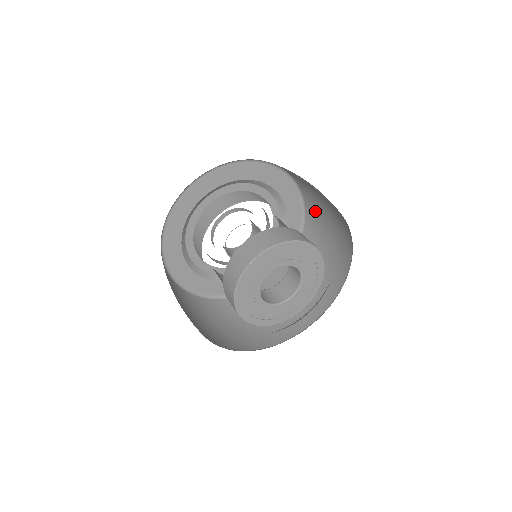
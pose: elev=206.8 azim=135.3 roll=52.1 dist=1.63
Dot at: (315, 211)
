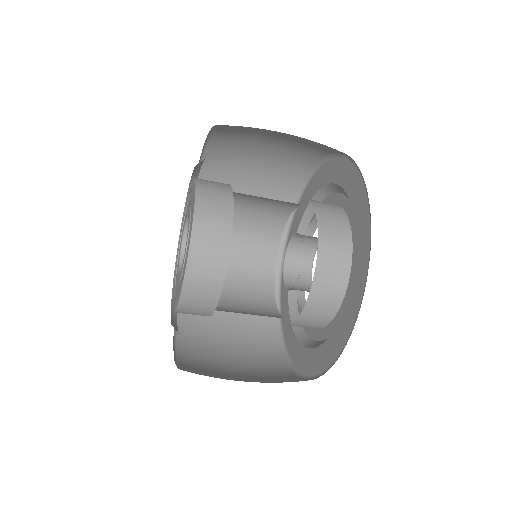
Dot at: (224, 159)
